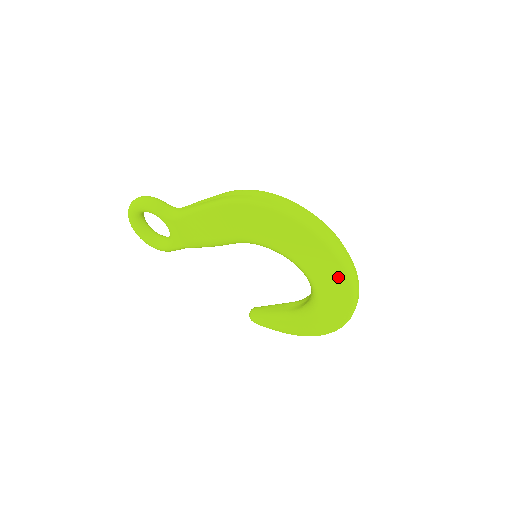
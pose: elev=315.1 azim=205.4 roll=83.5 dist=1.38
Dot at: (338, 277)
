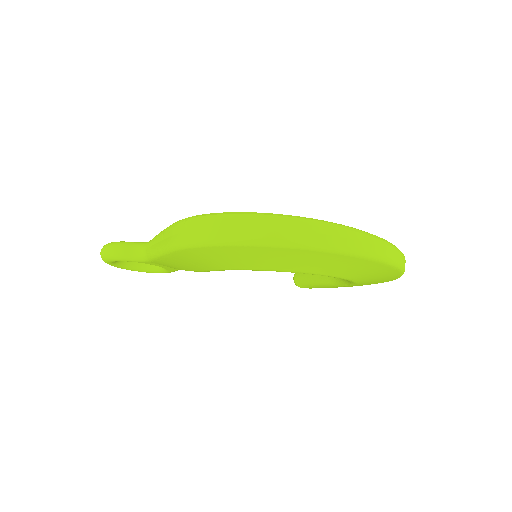
Dot at: (359, 264)
